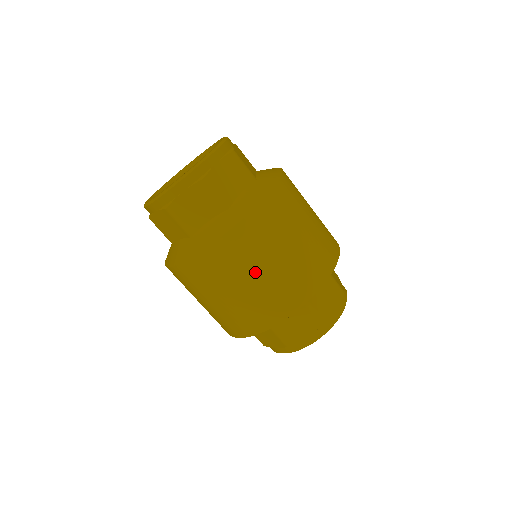
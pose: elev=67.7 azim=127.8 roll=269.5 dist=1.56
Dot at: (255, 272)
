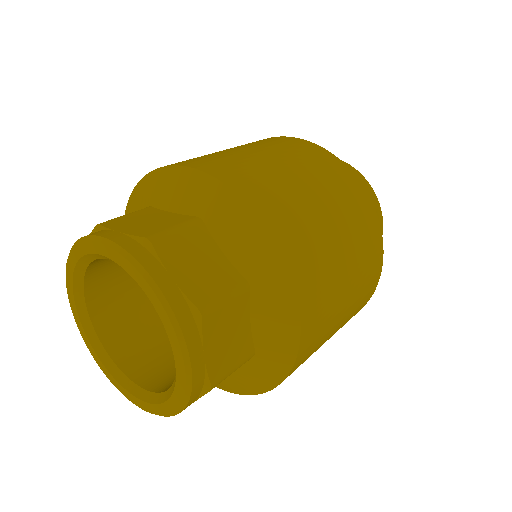
Dot at: (342, 277)
